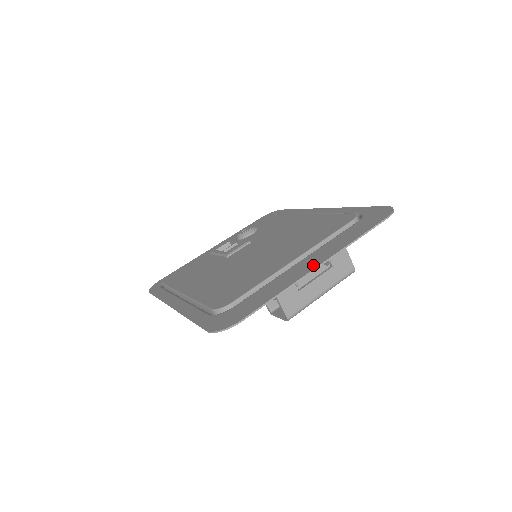
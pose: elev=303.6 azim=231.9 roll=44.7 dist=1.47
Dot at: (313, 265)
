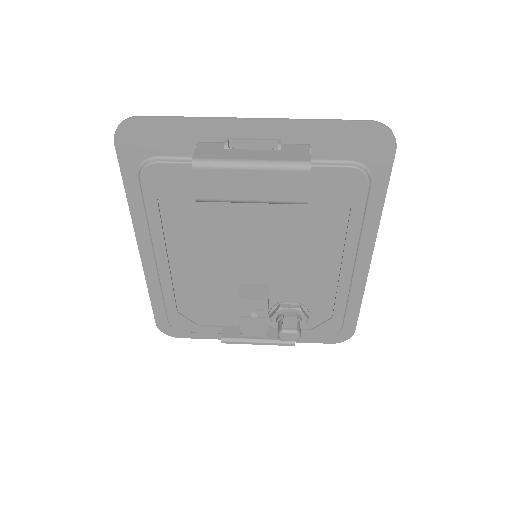
Dot at: (251, 126)
